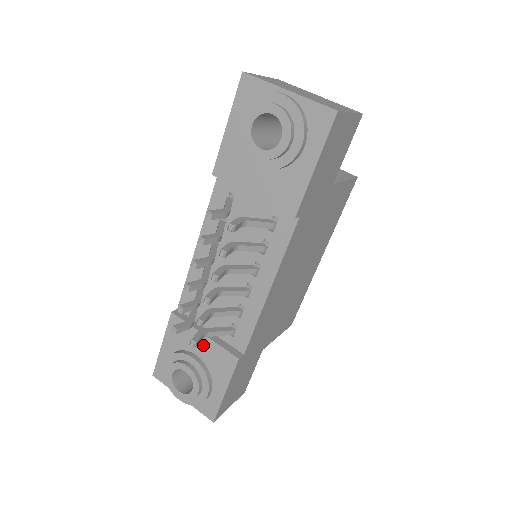
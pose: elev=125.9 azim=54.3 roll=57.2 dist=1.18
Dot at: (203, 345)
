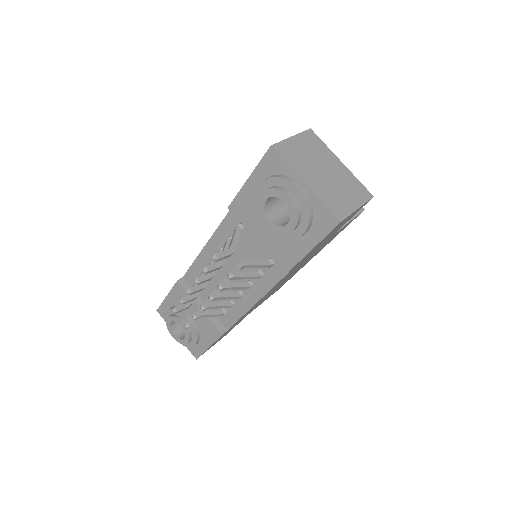
Dot at: occluded
